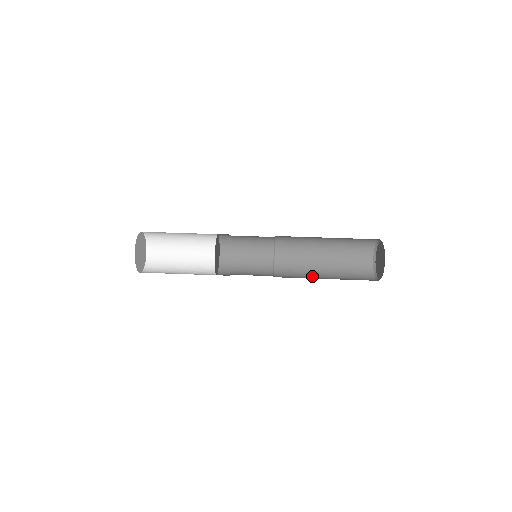
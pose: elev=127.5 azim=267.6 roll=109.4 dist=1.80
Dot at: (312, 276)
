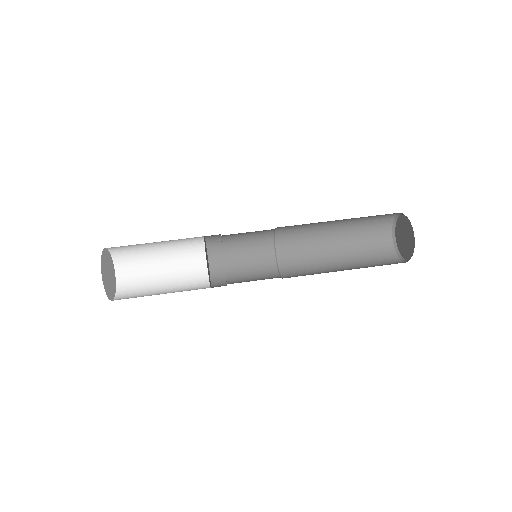
Dot at: (321, 250)
